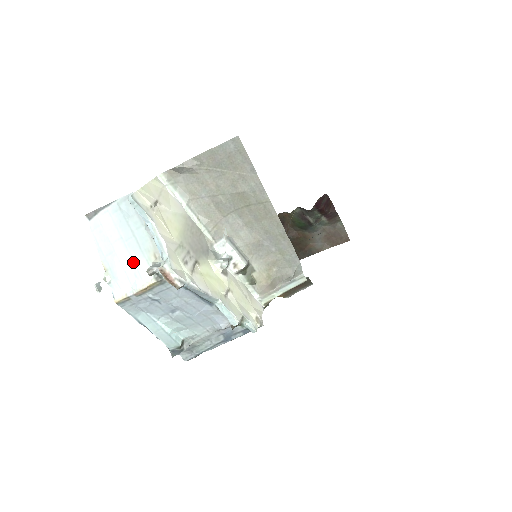
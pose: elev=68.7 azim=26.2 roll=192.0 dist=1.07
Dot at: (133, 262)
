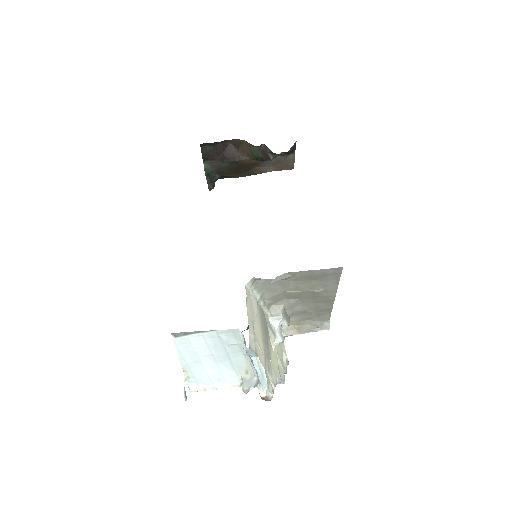
Dot at: (220, 372)
